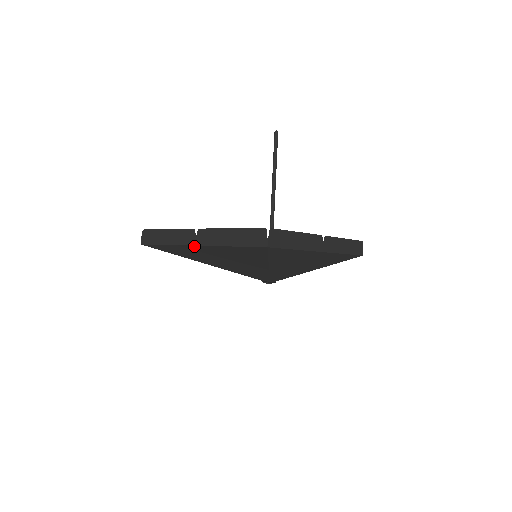
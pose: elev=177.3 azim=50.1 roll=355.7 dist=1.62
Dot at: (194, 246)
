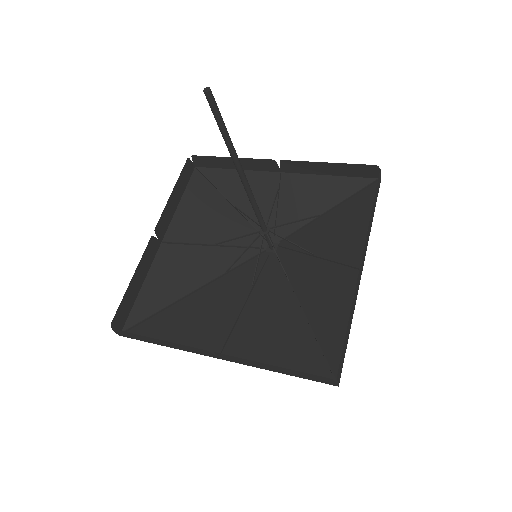
Dot at: occluded
